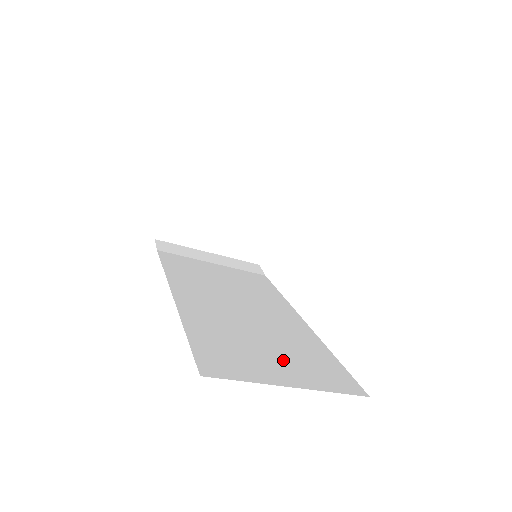
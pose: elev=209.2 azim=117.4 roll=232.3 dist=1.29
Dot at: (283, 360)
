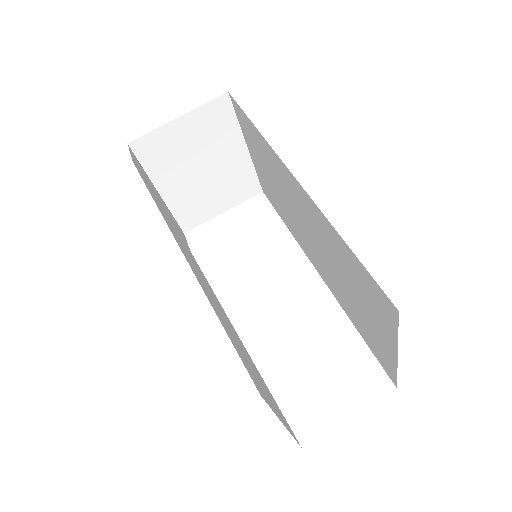
Dot at: occluded
